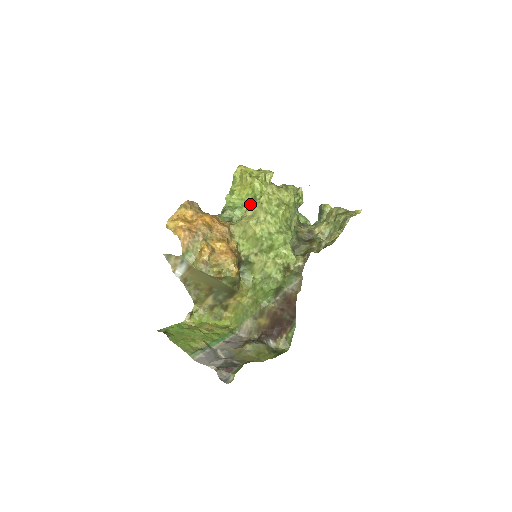
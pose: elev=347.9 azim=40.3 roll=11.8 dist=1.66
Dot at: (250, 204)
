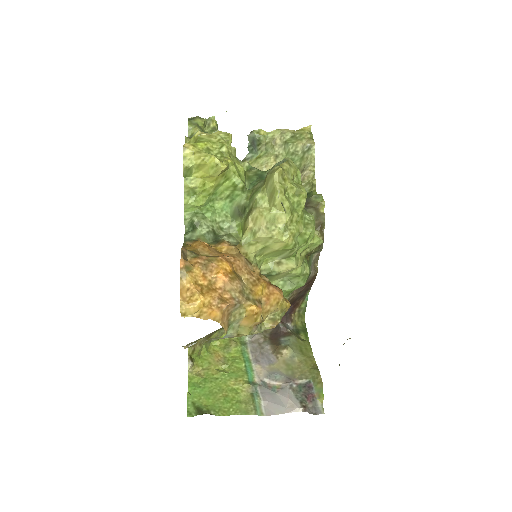
Dot at: (223, 196)
